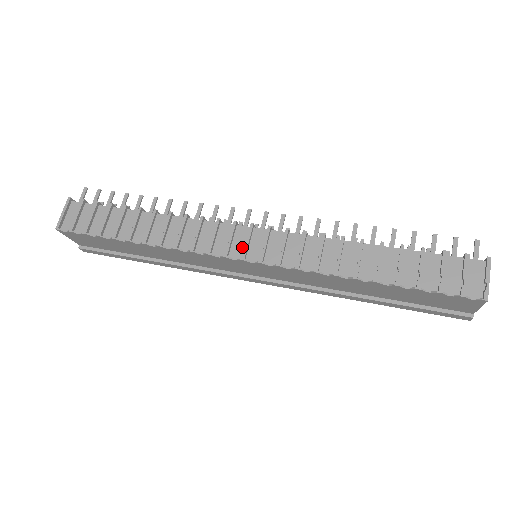
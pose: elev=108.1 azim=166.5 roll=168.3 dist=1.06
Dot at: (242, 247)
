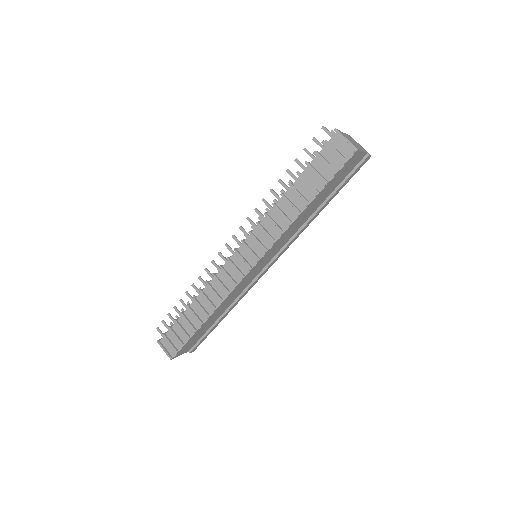
Dot at: (244, 264)
